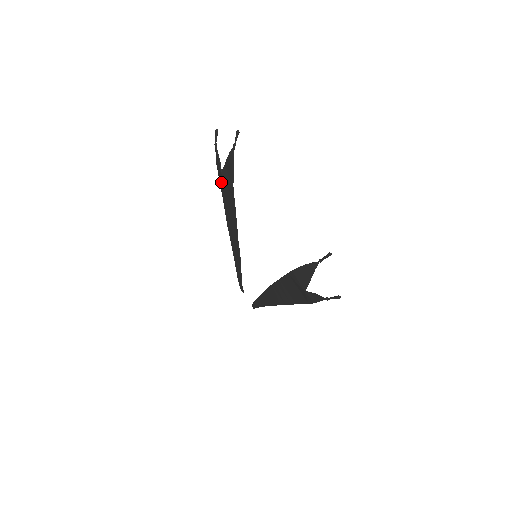
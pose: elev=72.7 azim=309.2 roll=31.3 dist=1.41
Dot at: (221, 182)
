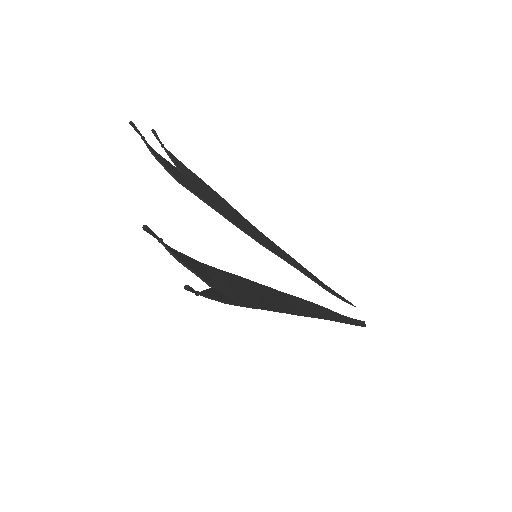
Dot at: (200, 183)
